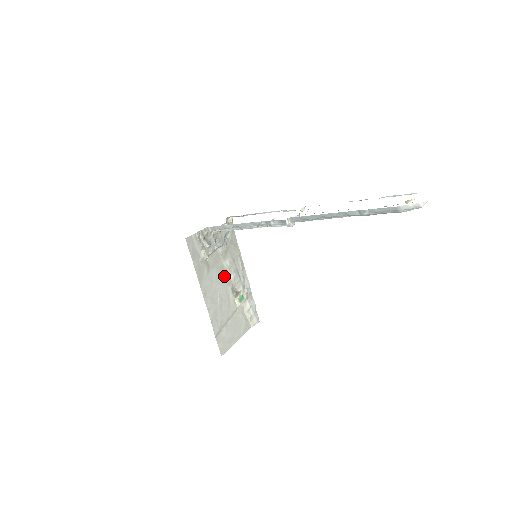
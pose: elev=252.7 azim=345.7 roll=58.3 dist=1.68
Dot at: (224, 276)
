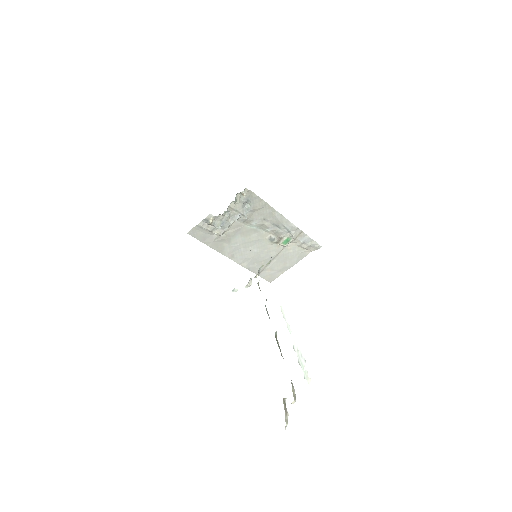
Dot at: (255, 234)
